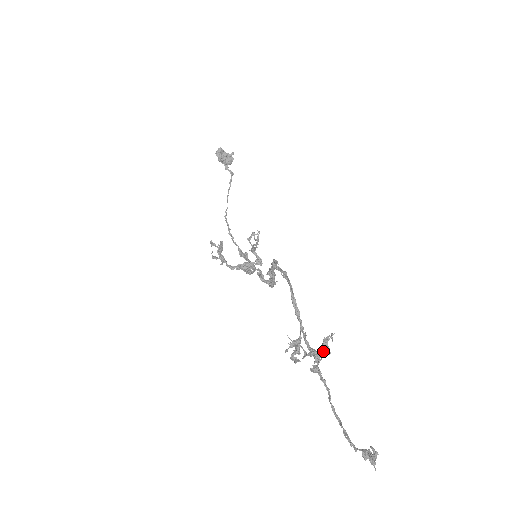
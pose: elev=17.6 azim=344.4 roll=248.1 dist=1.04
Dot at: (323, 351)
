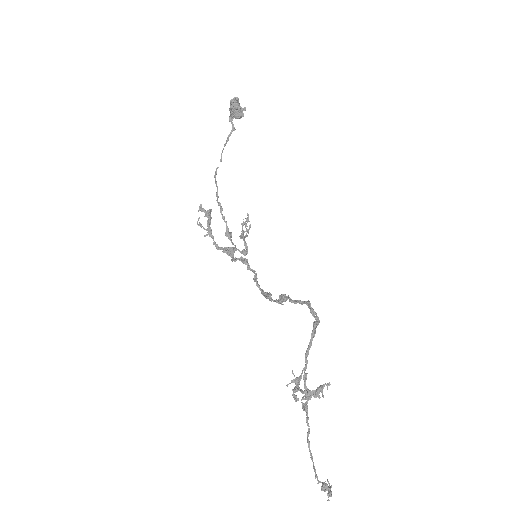
Dot at: (317, 395)
